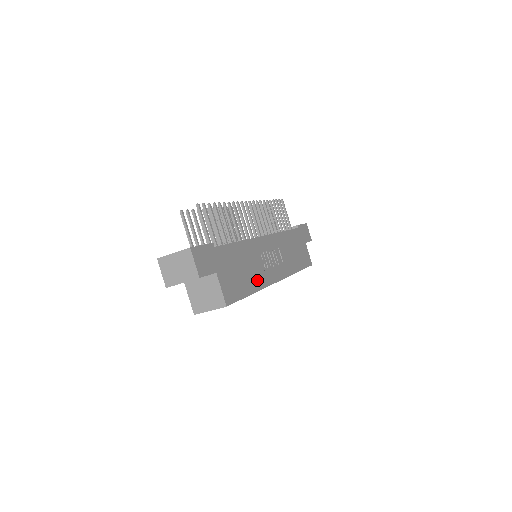
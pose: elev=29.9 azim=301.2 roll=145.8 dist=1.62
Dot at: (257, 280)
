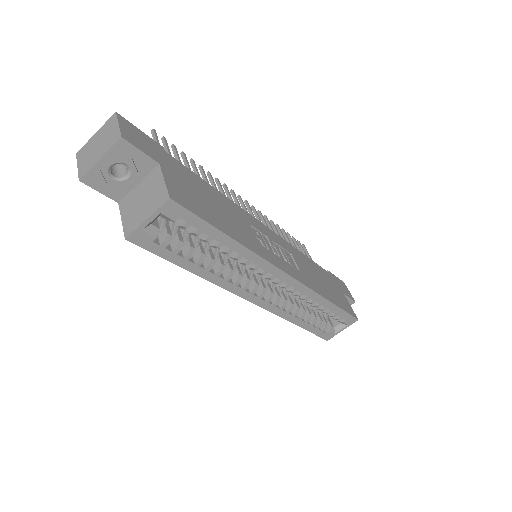
Dot at: (244, 238)
